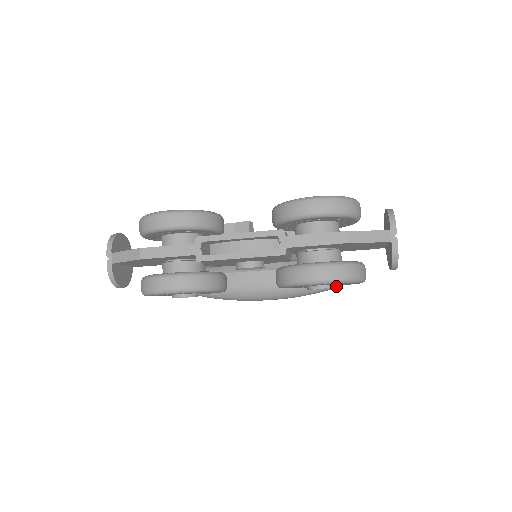
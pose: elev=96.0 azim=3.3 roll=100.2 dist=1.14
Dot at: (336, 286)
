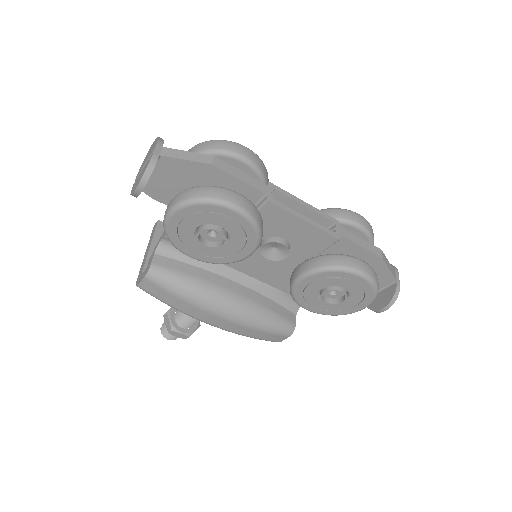
Dot at: (288, 333)
